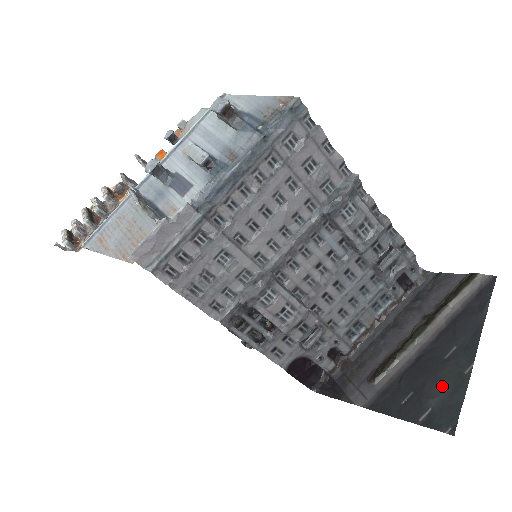
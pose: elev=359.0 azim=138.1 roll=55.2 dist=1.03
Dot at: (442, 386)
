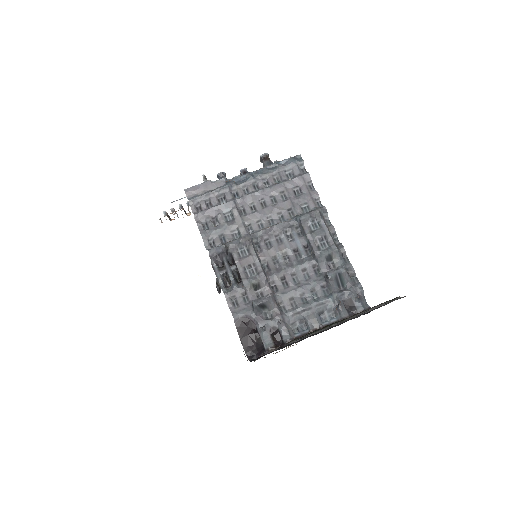
Dot at: occluded
